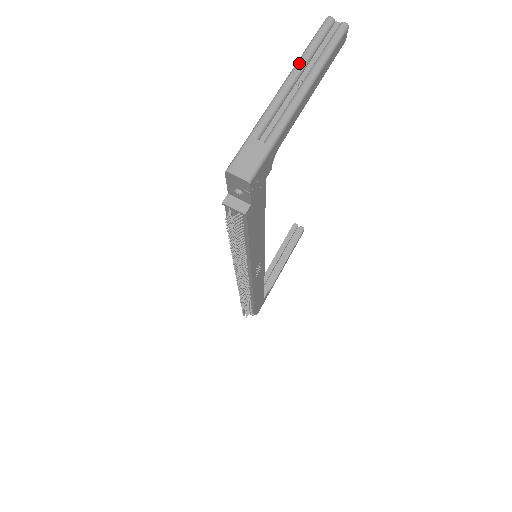
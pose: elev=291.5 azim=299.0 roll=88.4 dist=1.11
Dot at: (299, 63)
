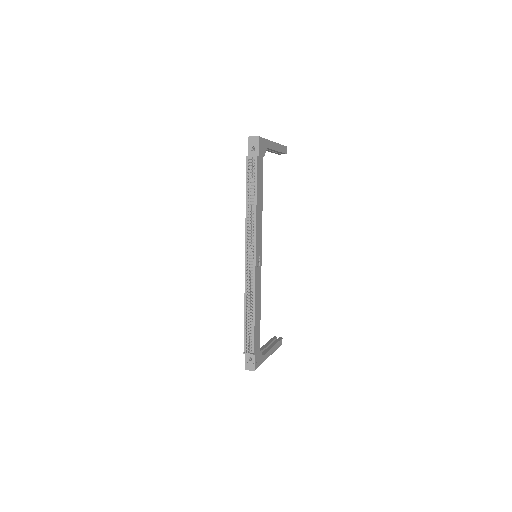
Dot at: occluded
